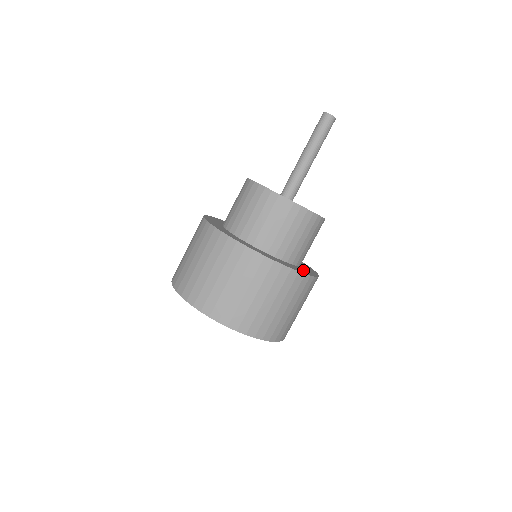
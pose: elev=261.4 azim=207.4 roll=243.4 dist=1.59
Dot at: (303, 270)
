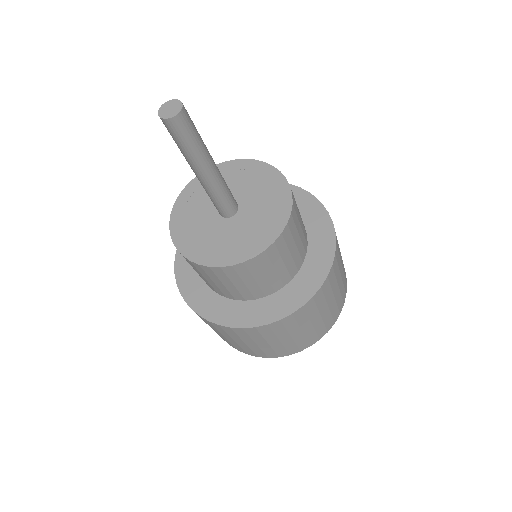
Dot at: (312, 216)
